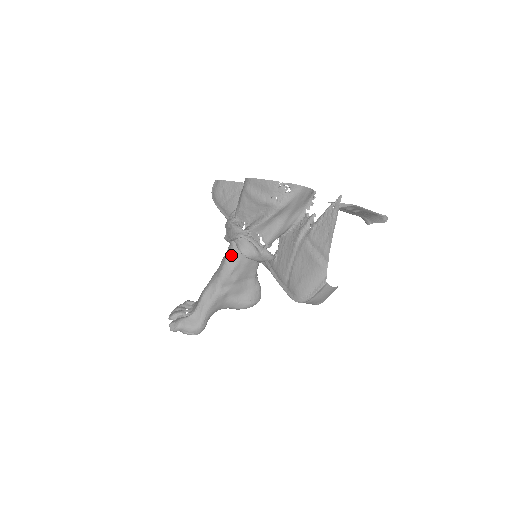
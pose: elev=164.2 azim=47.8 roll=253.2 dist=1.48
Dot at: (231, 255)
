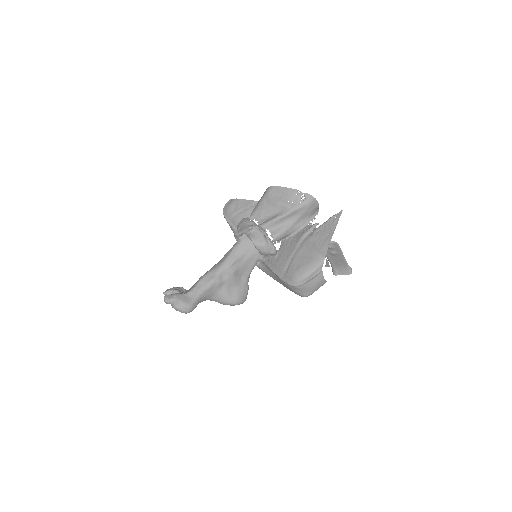
Dot at: (237, 248)
